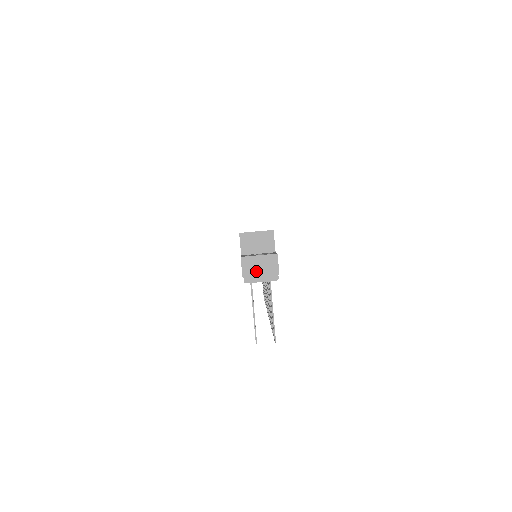
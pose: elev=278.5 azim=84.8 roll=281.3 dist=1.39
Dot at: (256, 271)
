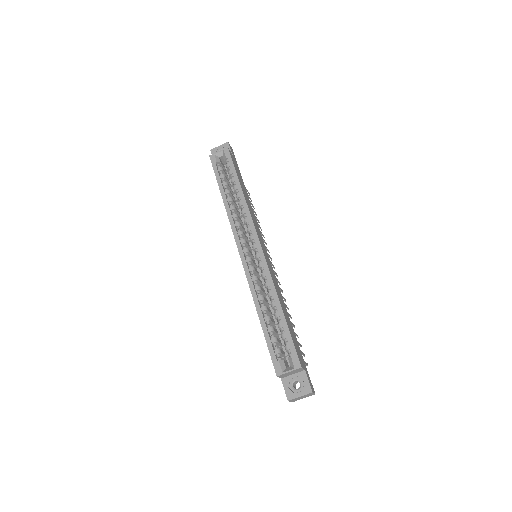
Dot at: (299, 399)
